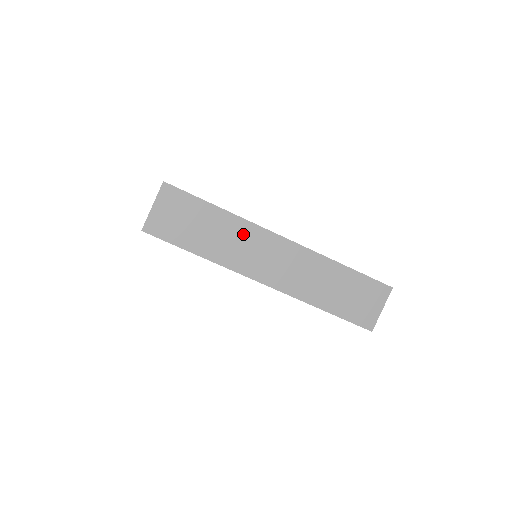
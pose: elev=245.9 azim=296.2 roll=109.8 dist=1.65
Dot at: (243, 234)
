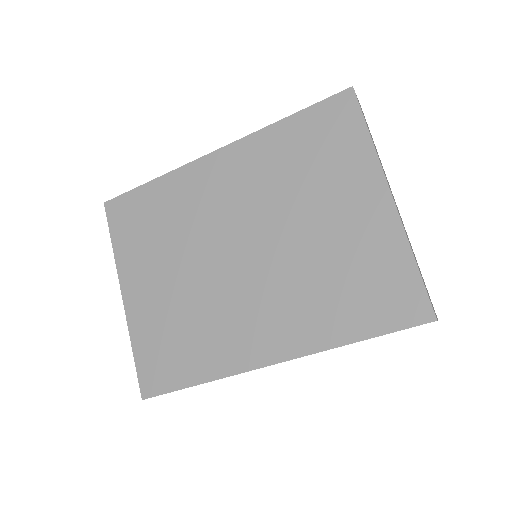
Dot at: occluded
